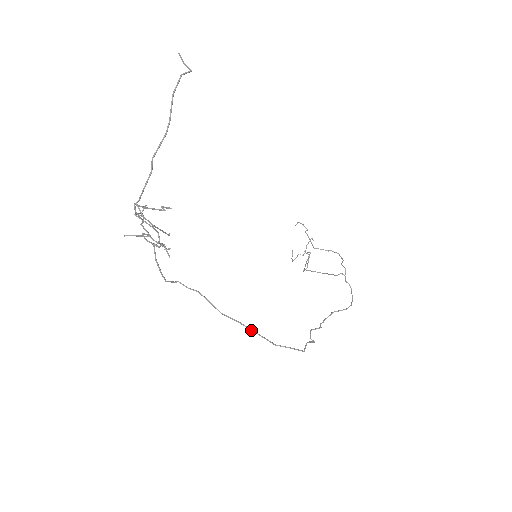
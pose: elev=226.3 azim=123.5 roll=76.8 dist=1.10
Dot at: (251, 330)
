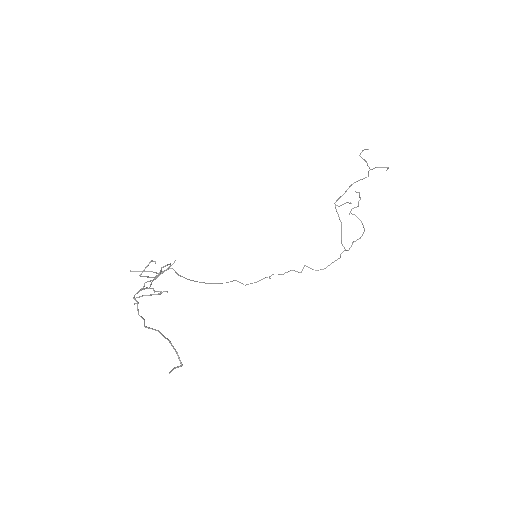
Dot at: (218, 283)
